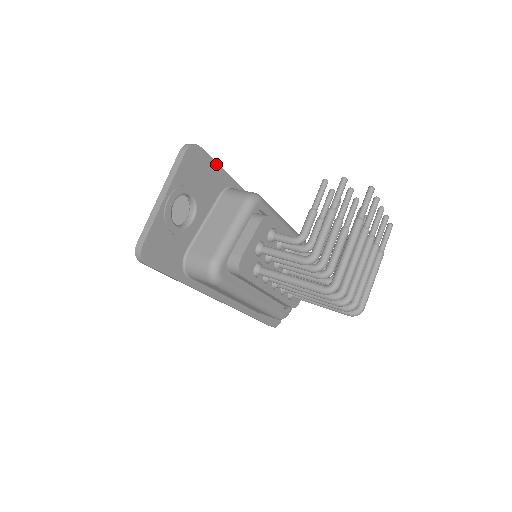
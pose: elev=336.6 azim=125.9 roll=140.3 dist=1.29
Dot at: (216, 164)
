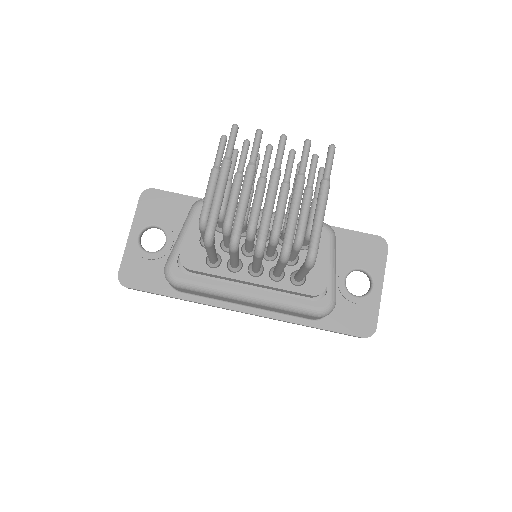
Dot at: (178, 195)
